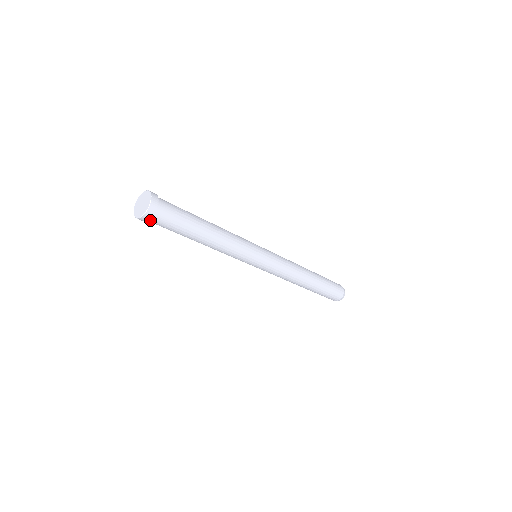
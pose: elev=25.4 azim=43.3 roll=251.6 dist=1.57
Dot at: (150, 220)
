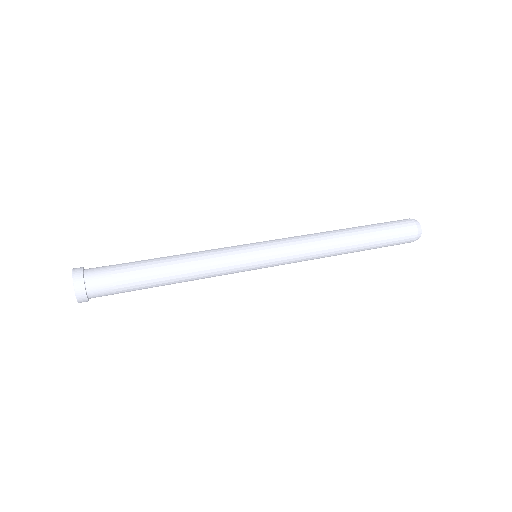
Dot at: occluded
